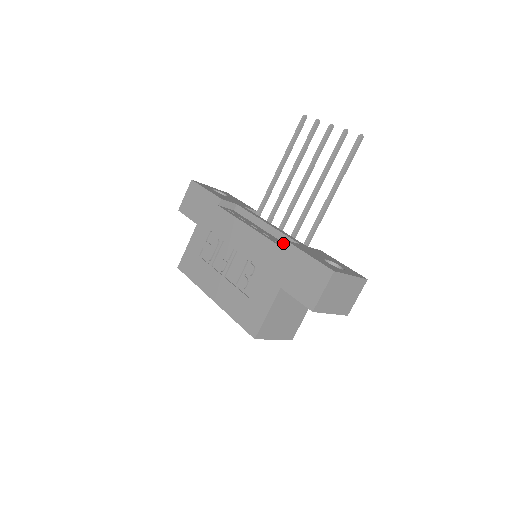
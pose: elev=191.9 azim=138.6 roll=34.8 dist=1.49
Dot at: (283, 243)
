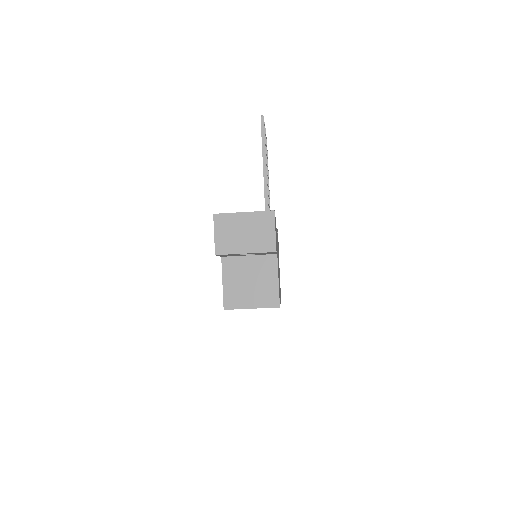
Dot at: occluded
